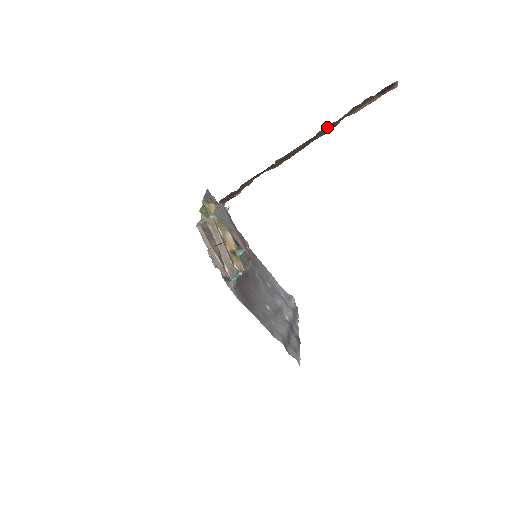
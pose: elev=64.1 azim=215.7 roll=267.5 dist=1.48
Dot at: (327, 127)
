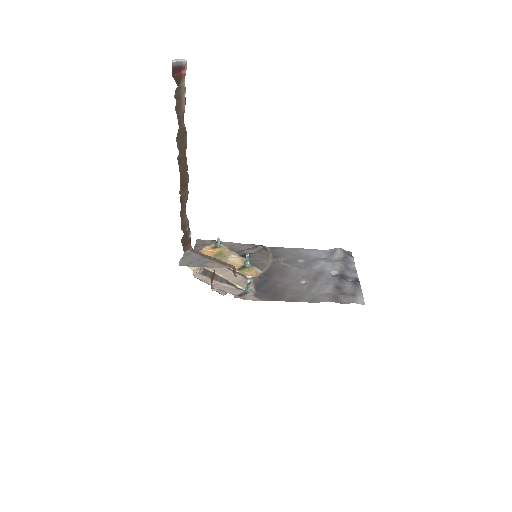
Dot at: (179, 138)
